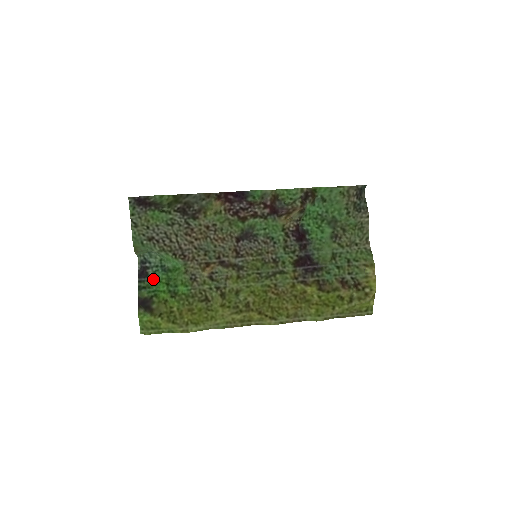
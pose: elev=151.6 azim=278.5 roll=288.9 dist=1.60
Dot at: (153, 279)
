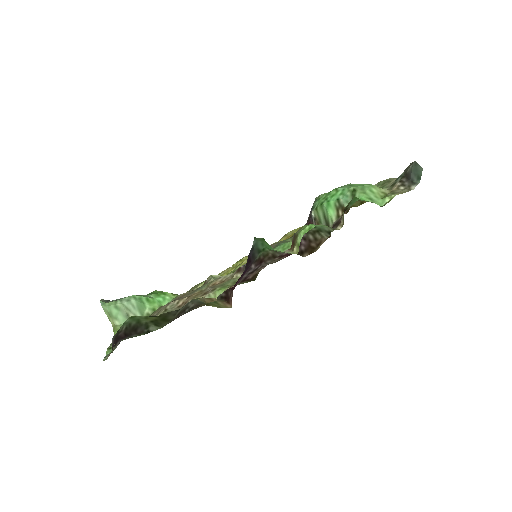
Dot at: occluded
